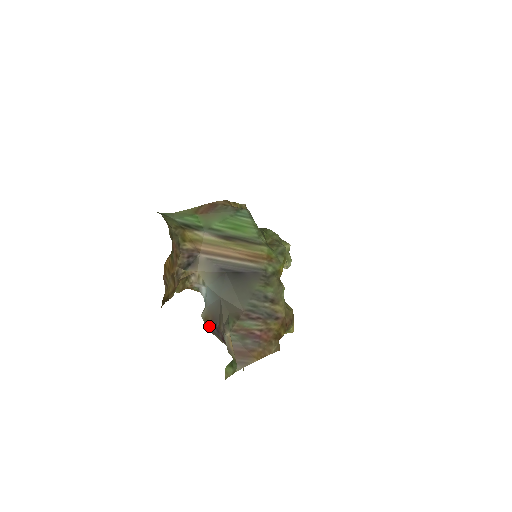
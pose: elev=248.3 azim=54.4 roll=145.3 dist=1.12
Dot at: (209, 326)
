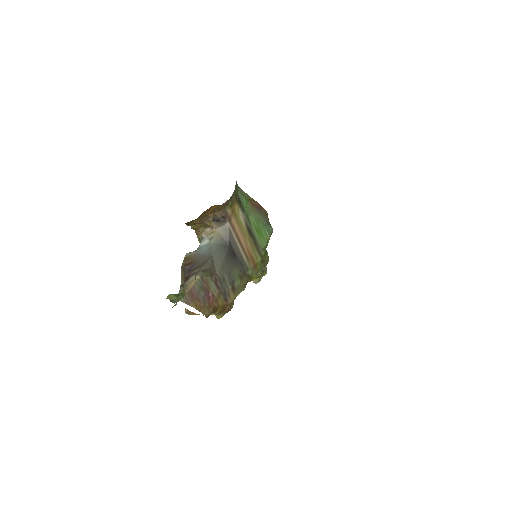
Dot at: (186, 263)
